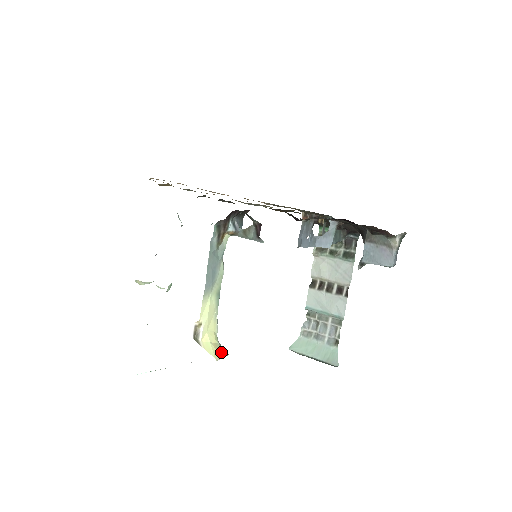
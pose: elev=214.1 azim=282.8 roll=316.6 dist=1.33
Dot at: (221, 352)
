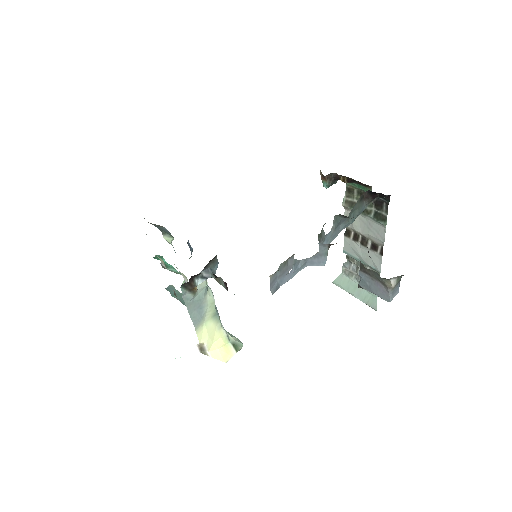
Dot at: (232, 351)
